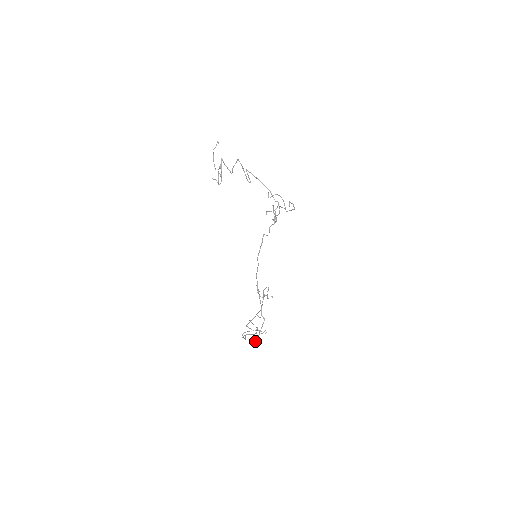
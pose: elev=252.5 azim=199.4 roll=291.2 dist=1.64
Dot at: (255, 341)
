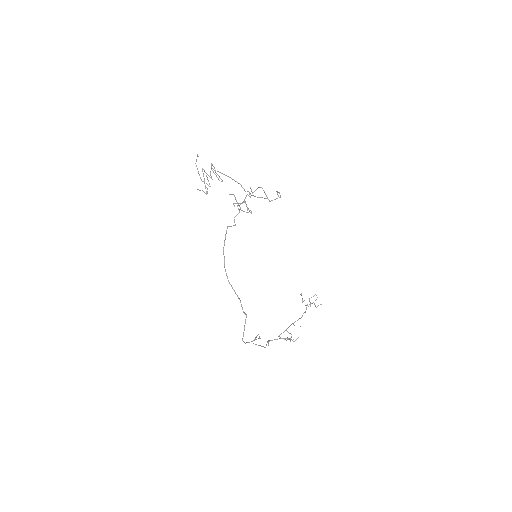
Dot at: occluded
